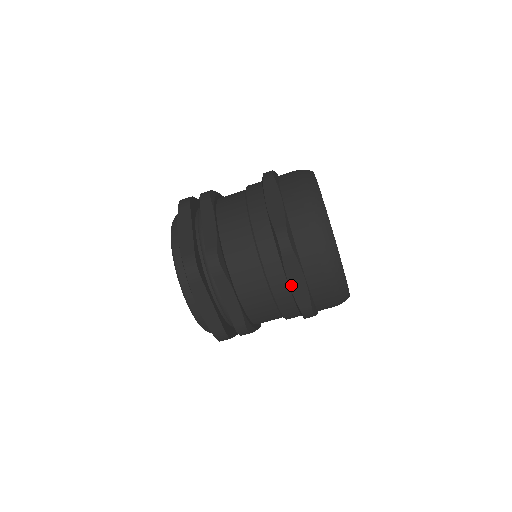
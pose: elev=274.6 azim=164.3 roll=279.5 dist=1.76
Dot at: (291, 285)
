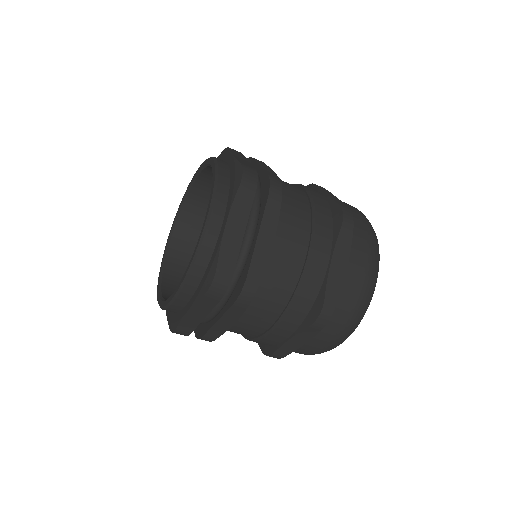
Dot at: (288, 342)
